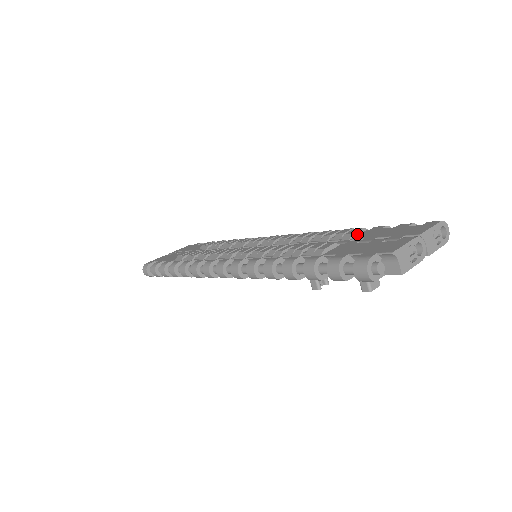
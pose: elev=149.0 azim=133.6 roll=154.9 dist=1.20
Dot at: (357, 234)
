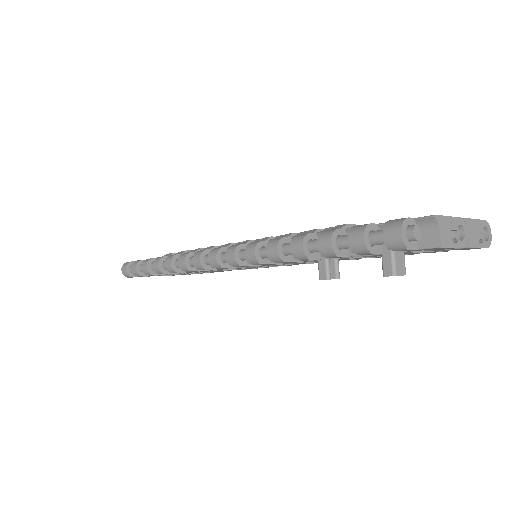
Dot at: occluded
